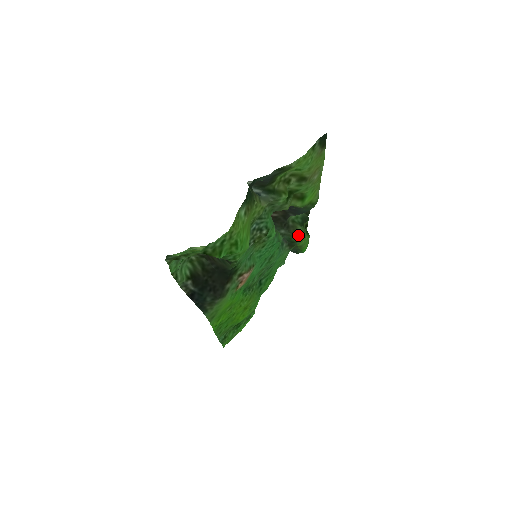
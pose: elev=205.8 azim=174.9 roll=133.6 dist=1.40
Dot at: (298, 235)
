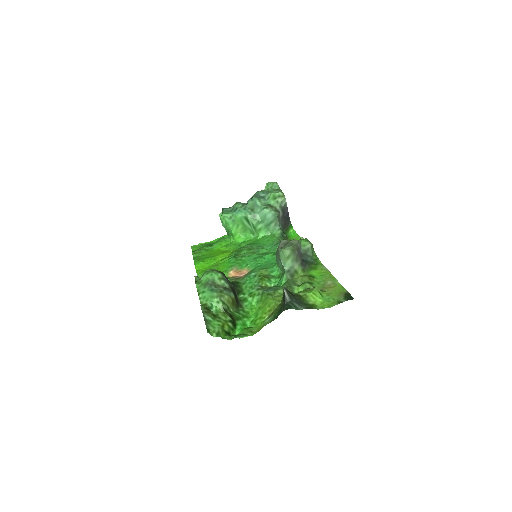
Dot at: occluded
